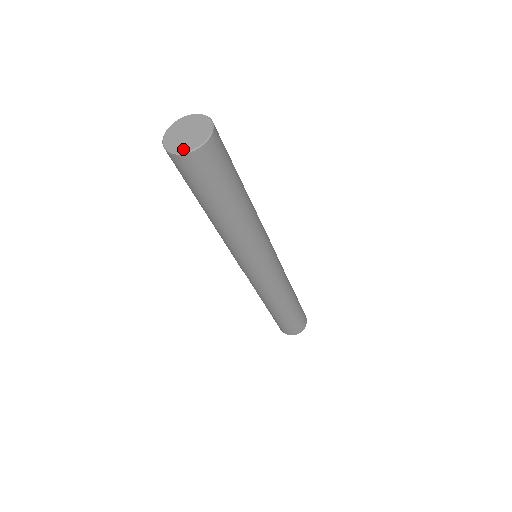
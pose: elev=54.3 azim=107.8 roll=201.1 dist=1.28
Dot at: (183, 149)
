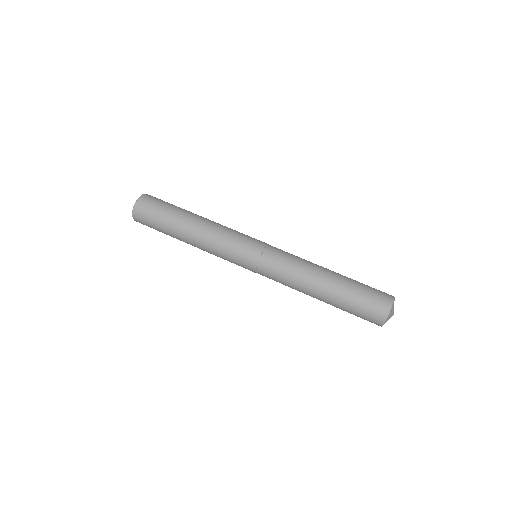
Dot at: (134, 208)
